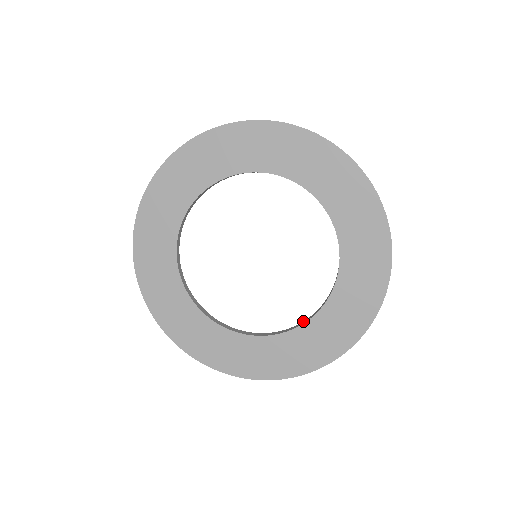
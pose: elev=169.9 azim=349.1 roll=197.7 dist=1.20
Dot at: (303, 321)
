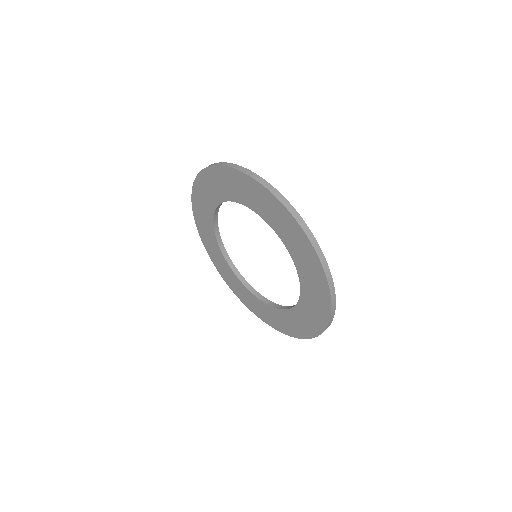
Dot at: (294, 305)
